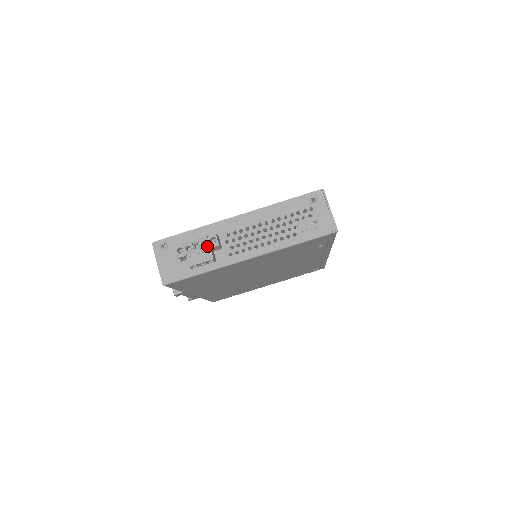
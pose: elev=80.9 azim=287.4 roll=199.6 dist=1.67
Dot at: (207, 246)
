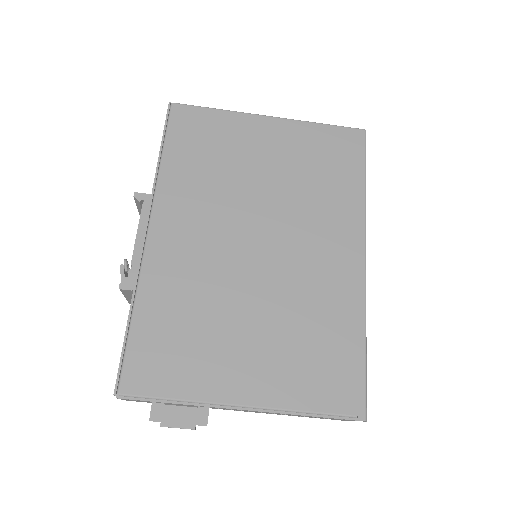
Dot at: occluded
